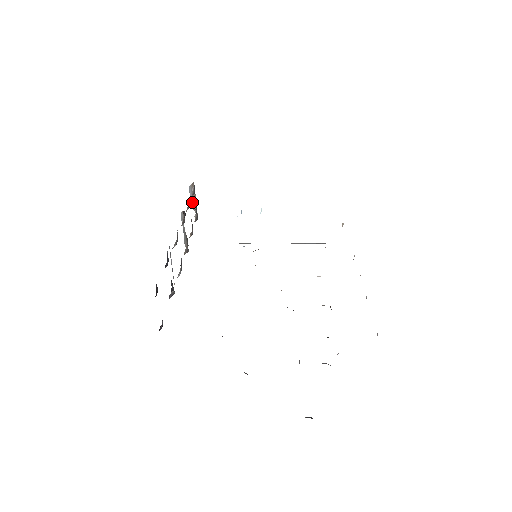
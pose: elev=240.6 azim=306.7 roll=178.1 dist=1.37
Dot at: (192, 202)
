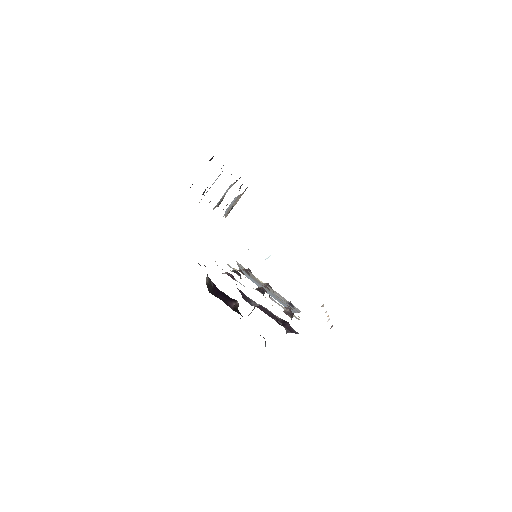
Dot at: (229, 208)
